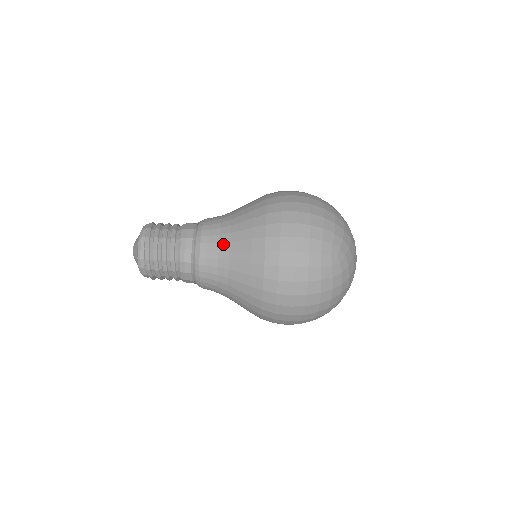
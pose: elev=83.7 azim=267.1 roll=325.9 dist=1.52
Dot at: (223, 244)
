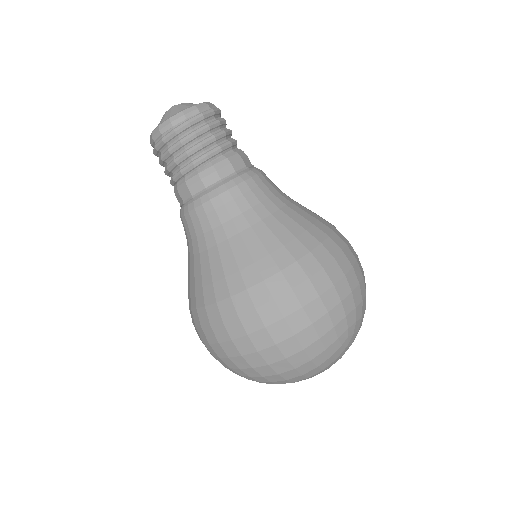
Dot at: (271, 203)
